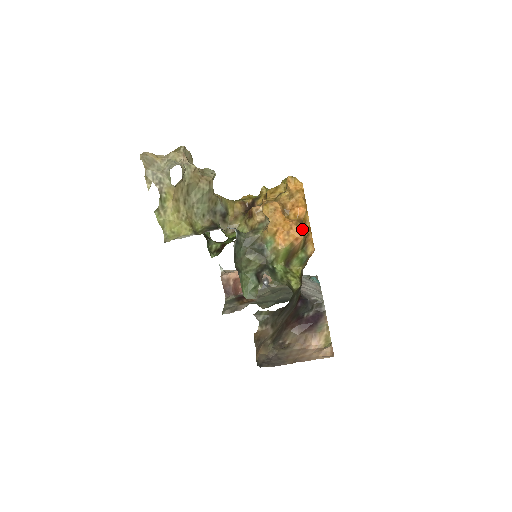
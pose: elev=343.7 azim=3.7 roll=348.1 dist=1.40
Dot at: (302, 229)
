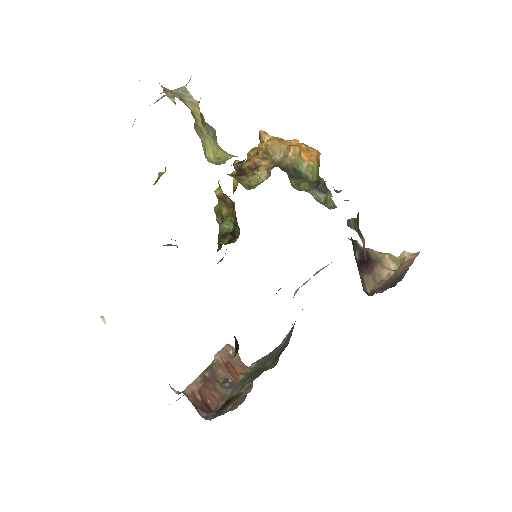
Dot at: occluded
